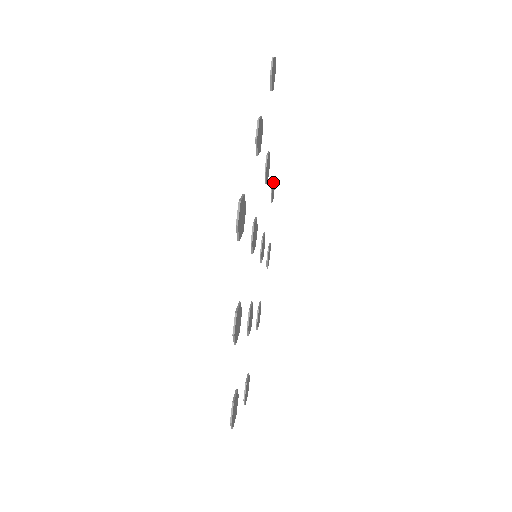
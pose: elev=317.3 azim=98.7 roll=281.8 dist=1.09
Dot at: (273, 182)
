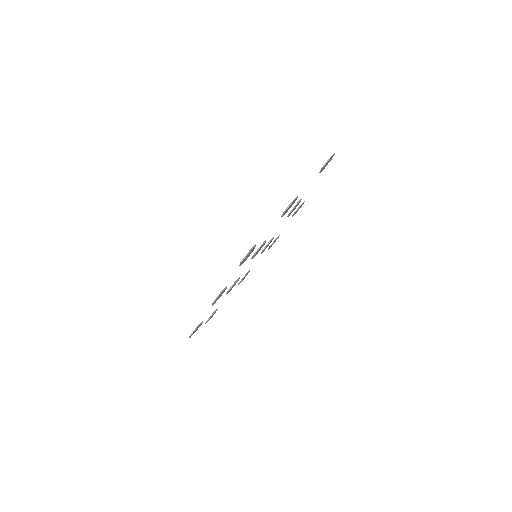
Dot at: occluded
